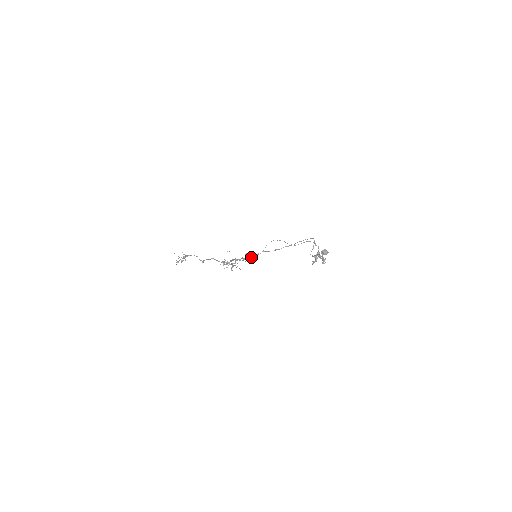
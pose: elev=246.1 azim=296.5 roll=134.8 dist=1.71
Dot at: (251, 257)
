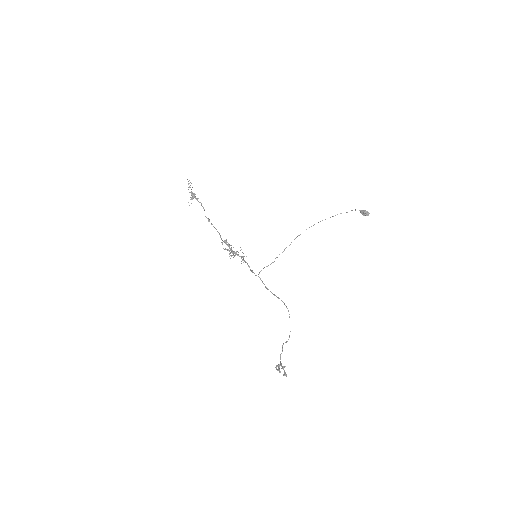
Dot at: (247, 264)
